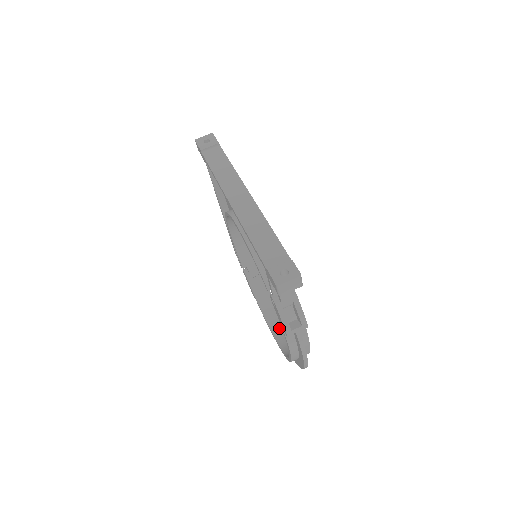
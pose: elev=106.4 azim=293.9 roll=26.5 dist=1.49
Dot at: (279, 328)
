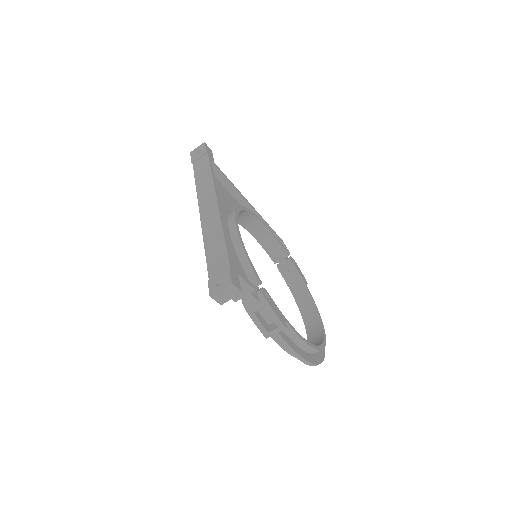
Dot at: (312, 321)
